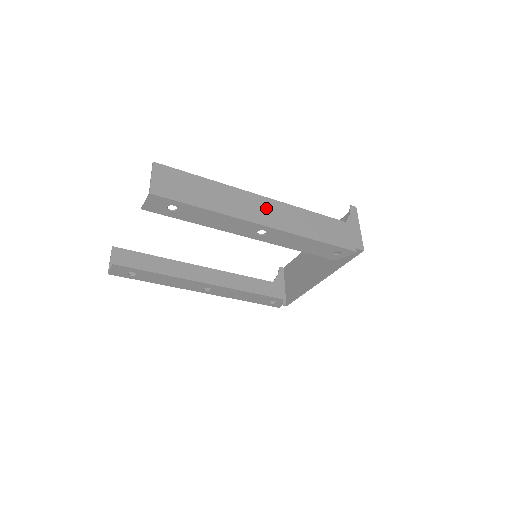
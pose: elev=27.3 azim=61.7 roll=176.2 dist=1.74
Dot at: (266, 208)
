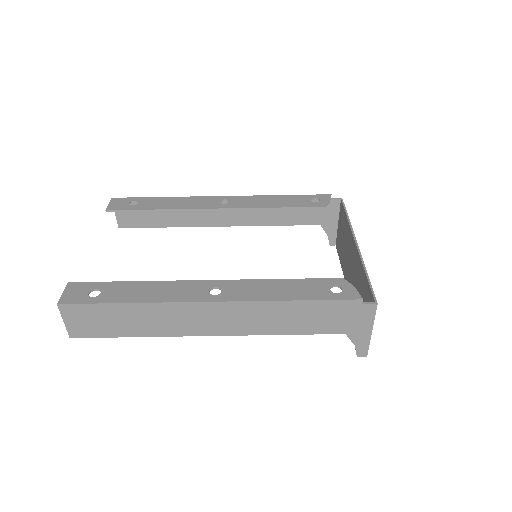
Dot at: (225, 215)
